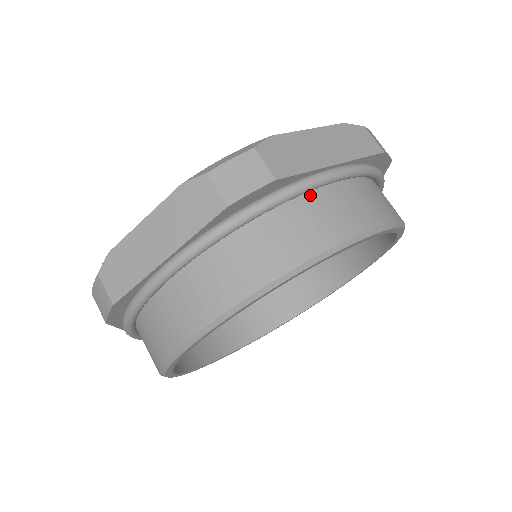
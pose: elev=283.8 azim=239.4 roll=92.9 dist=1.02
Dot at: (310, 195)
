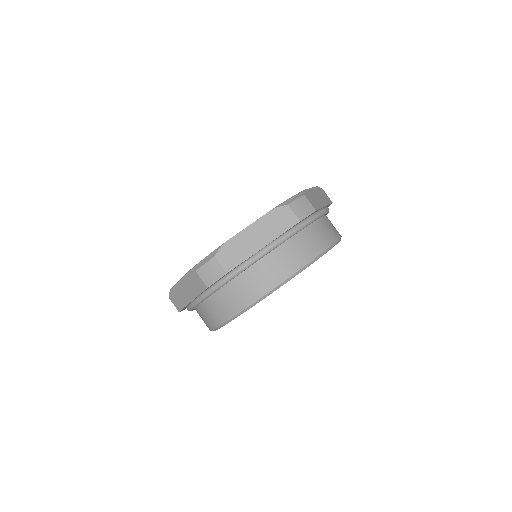
Dot at: (252, 266)
